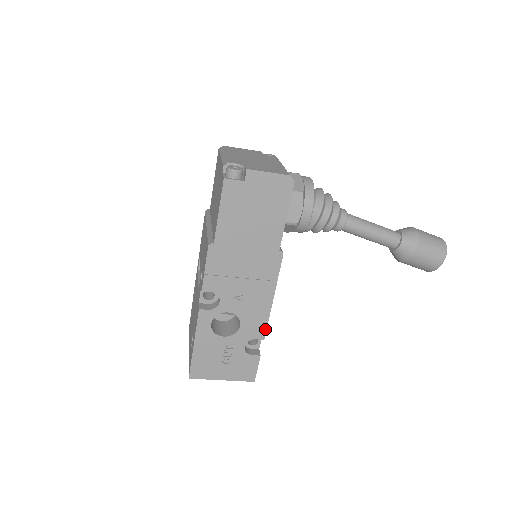
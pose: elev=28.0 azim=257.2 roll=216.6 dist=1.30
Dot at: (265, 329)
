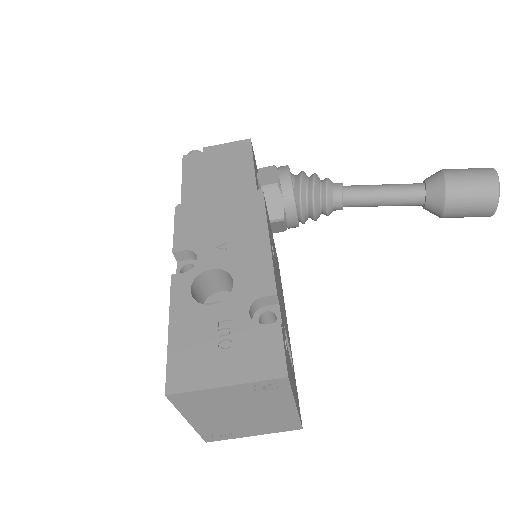
Dot at: (272, 279)
